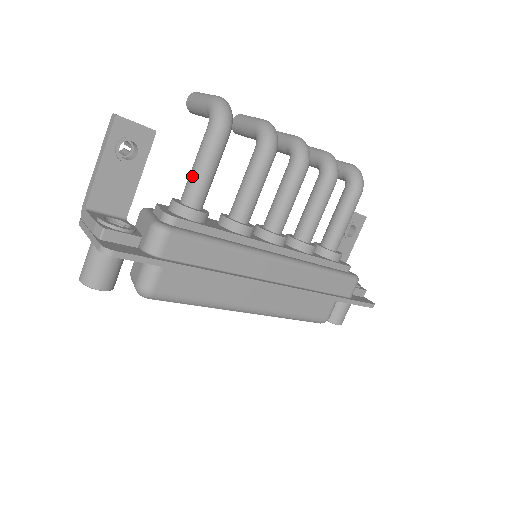
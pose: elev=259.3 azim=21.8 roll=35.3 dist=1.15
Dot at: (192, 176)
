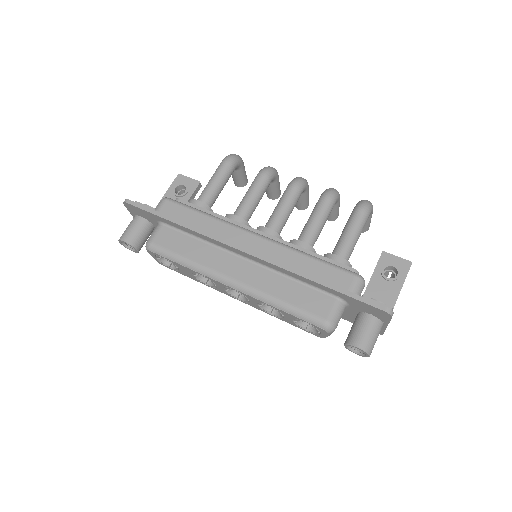
Dot at: (204, 189)
